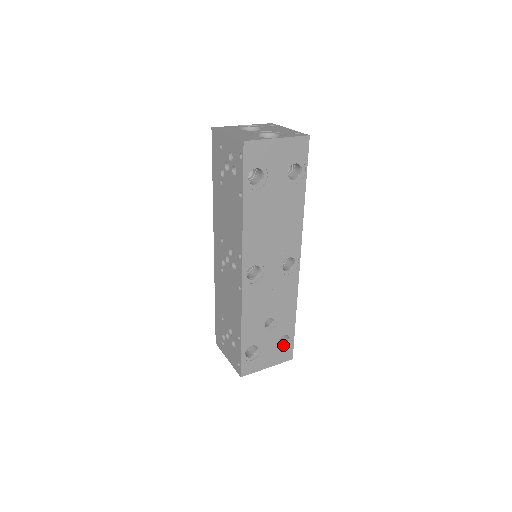
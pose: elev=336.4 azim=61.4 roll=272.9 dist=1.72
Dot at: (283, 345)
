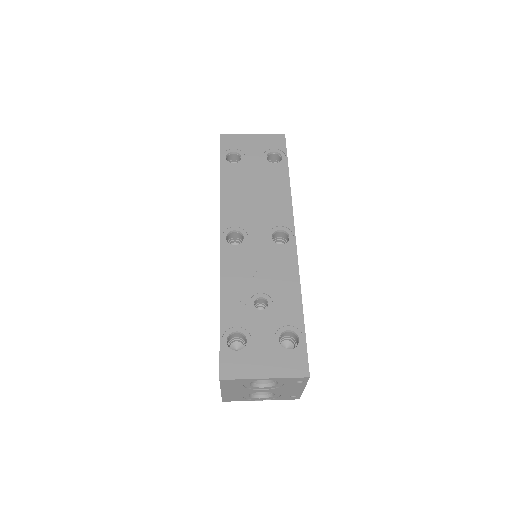
Dot at: (290, 349)
